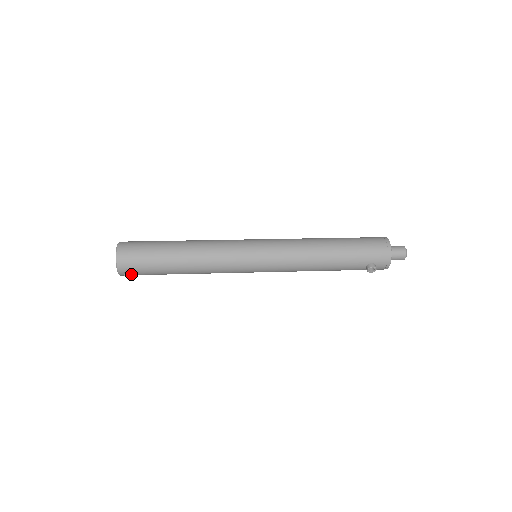
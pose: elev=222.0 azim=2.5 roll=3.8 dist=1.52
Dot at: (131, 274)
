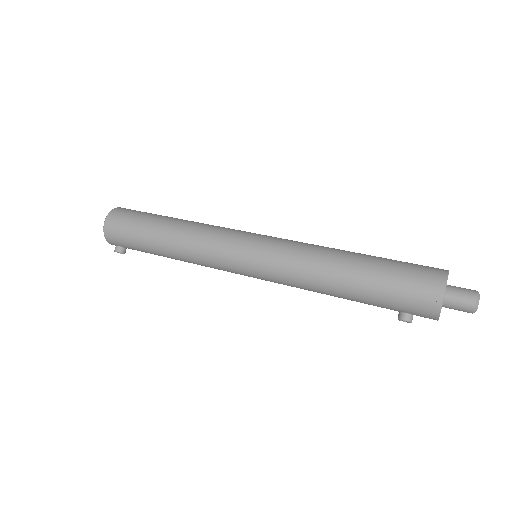
Dot at: (120, 252)
